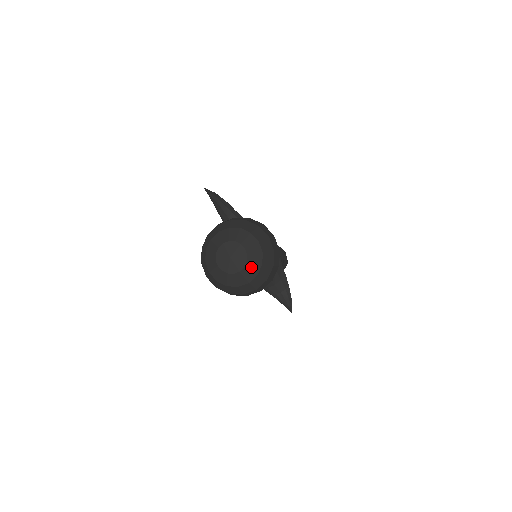
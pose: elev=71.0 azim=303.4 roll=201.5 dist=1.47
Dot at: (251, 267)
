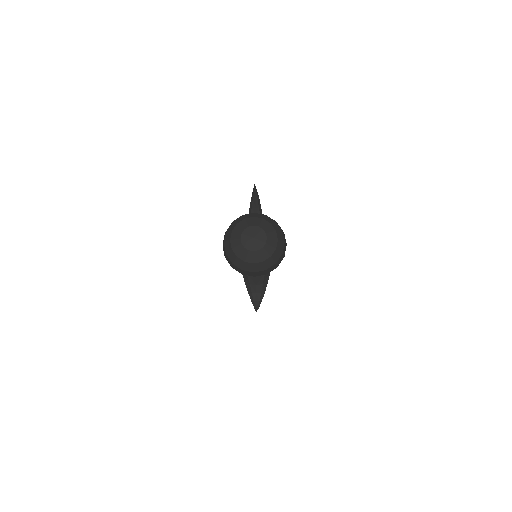
Dot at: (263, 253)
